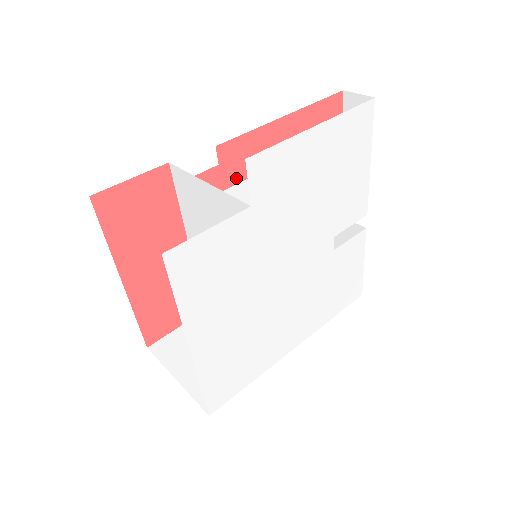
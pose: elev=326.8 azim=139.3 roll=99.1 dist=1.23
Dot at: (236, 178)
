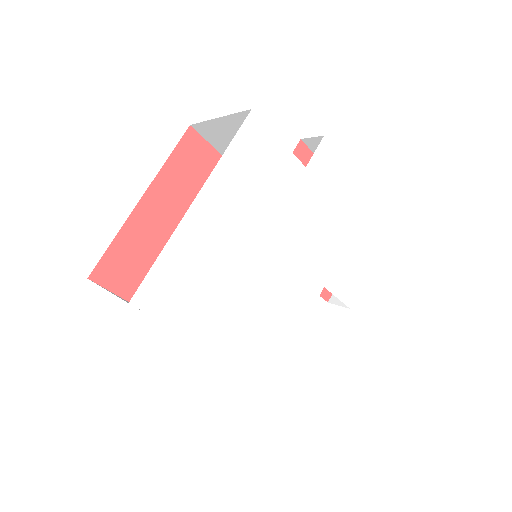
Dot at: occluded
